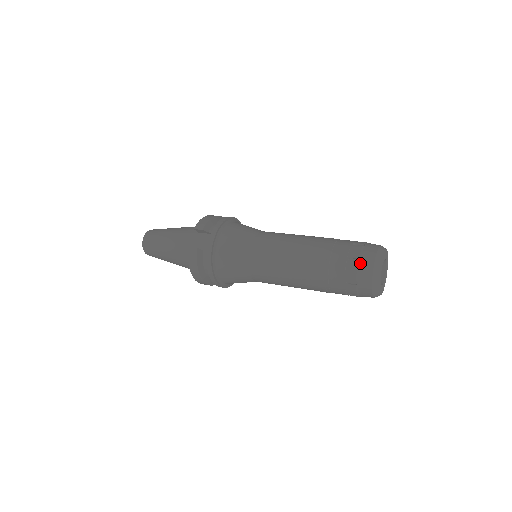
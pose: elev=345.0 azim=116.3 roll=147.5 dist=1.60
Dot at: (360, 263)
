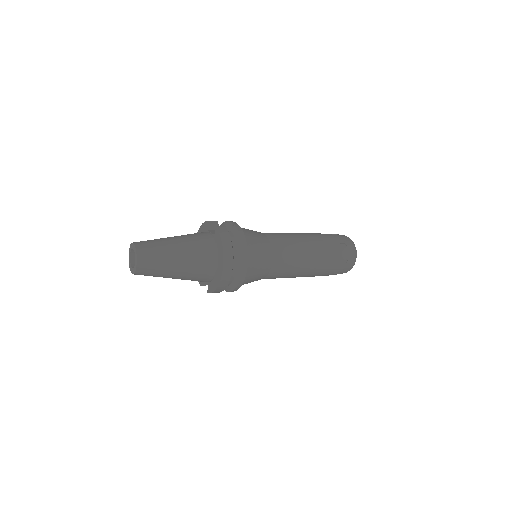
Dot at: (340, 235)
